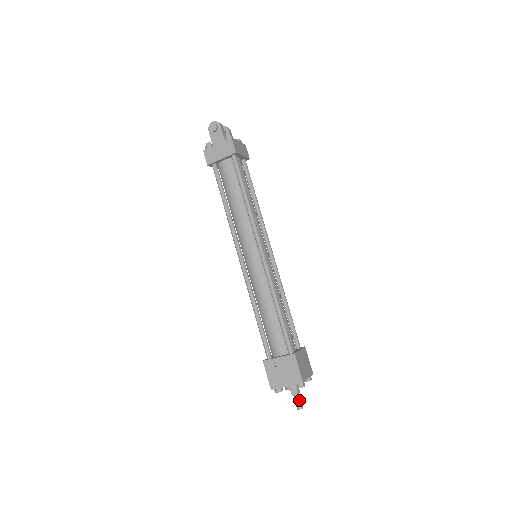
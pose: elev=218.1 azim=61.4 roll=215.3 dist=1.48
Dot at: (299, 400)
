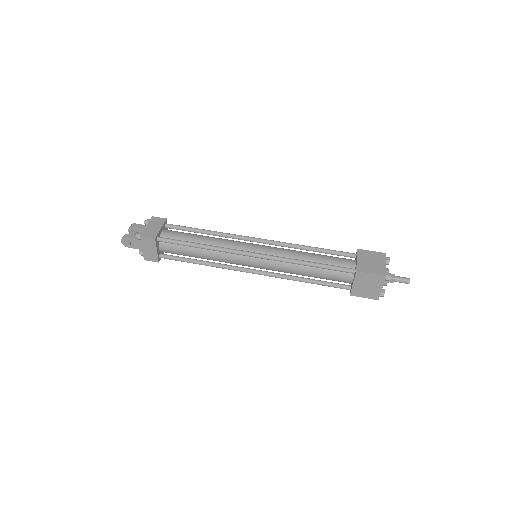
Dot at: (401, 280)
